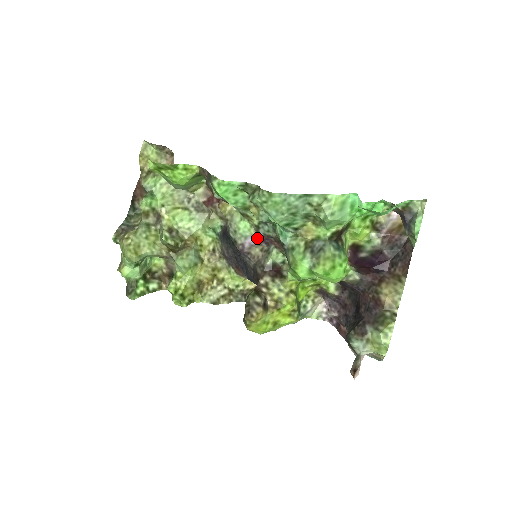
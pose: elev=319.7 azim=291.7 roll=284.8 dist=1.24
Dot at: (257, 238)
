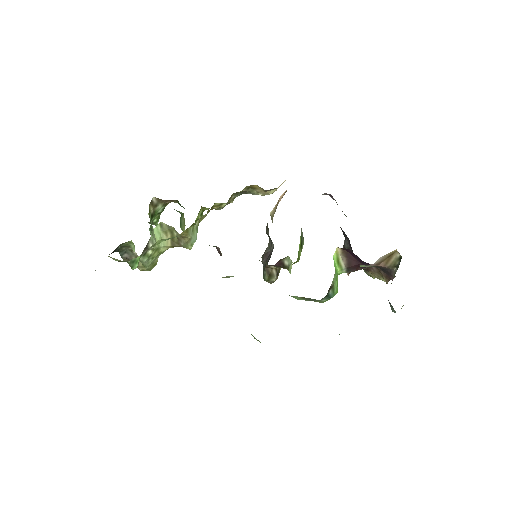
Dot at: occluded
